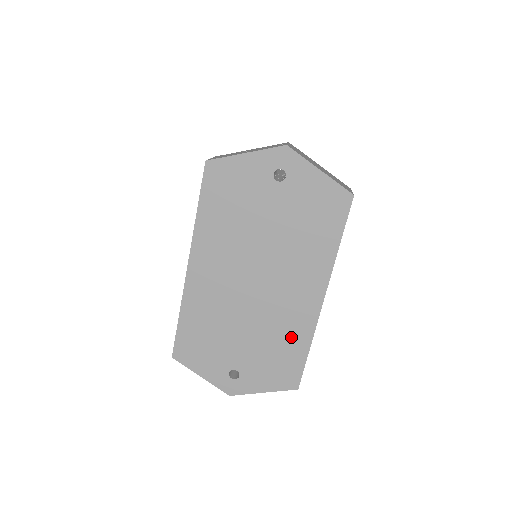
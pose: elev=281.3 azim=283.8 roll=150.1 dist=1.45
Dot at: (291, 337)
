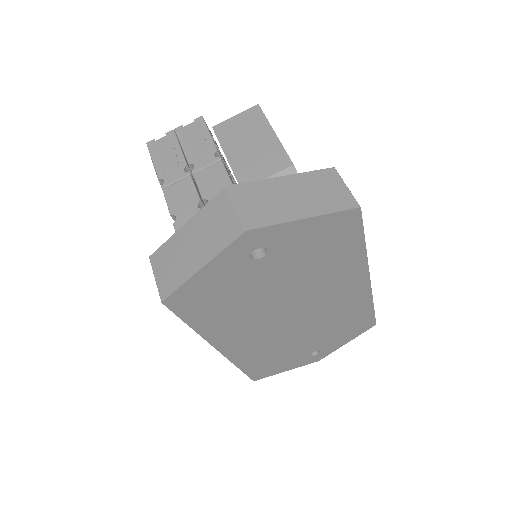
Dot at: (352, 313)
